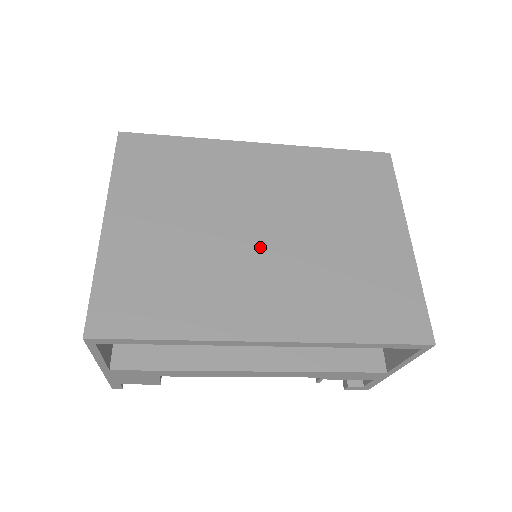
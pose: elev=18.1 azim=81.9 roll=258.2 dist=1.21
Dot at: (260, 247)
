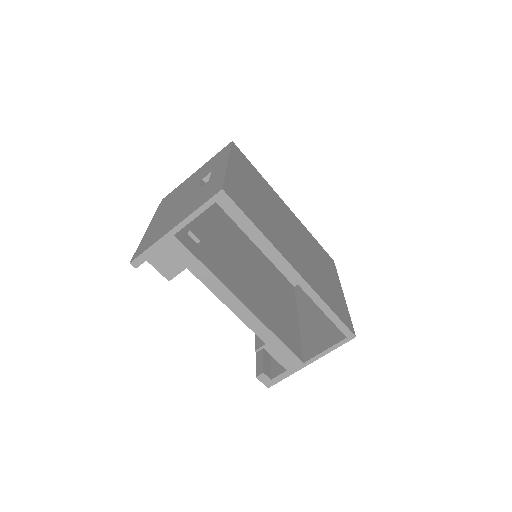
Dot at: (290, 237)
